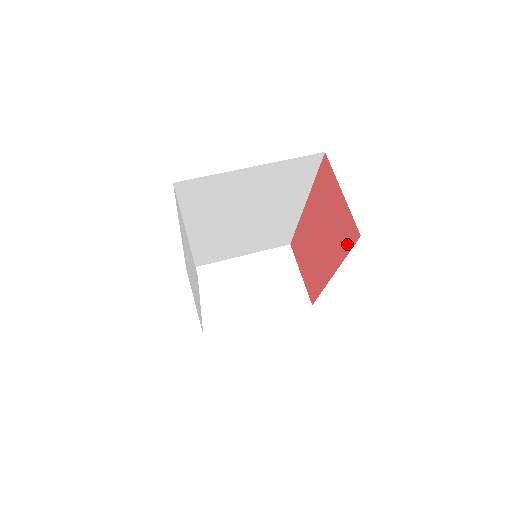
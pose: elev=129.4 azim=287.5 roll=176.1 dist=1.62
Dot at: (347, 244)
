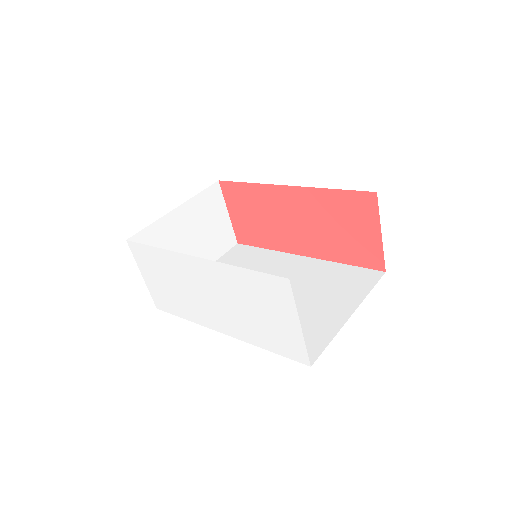
Dot at: (356, 261)
